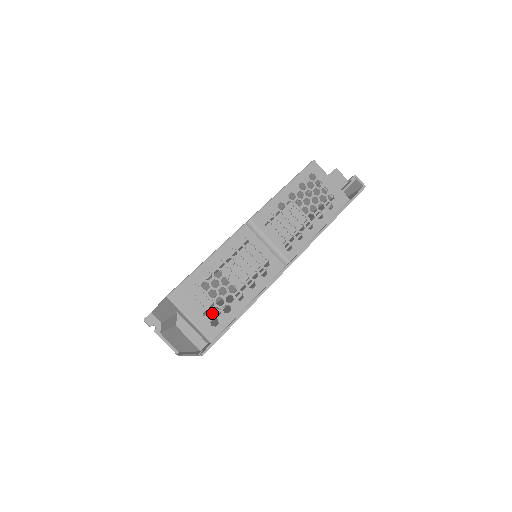
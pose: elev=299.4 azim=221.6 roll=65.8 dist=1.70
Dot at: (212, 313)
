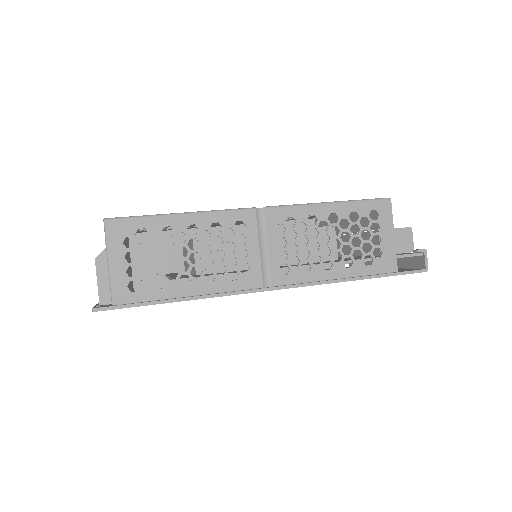
Dot at: (139, 274)
